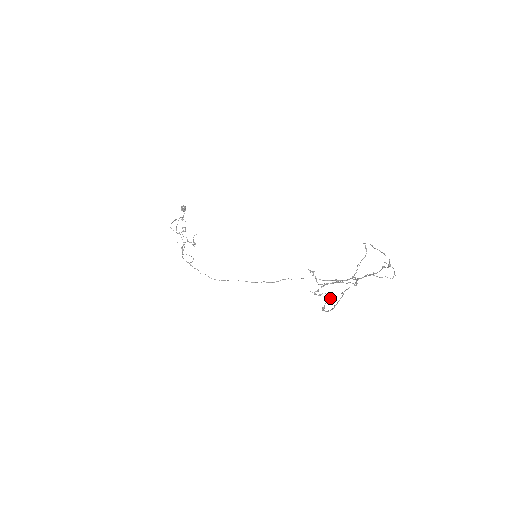
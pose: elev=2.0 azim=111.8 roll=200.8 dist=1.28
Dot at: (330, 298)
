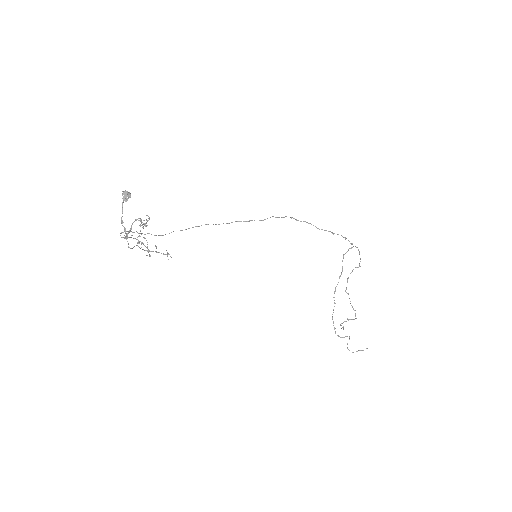
Dot at: occluded
